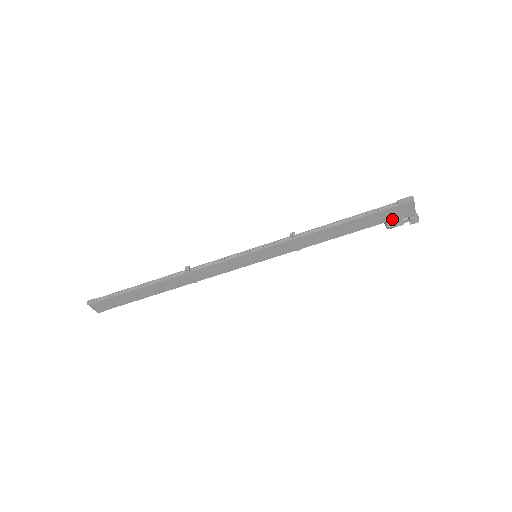
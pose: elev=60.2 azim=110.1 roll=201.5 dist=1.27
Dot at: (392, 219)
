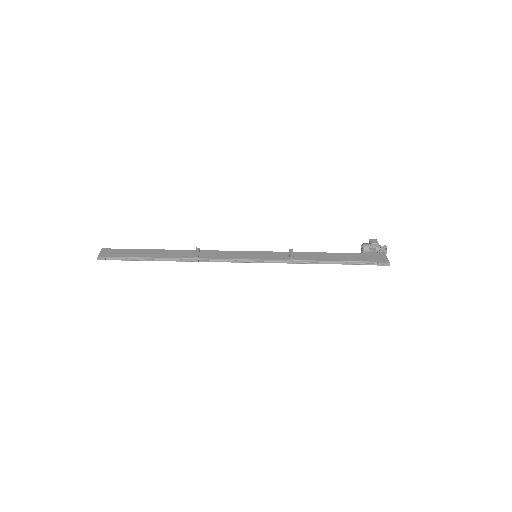
Dot at: occluded
